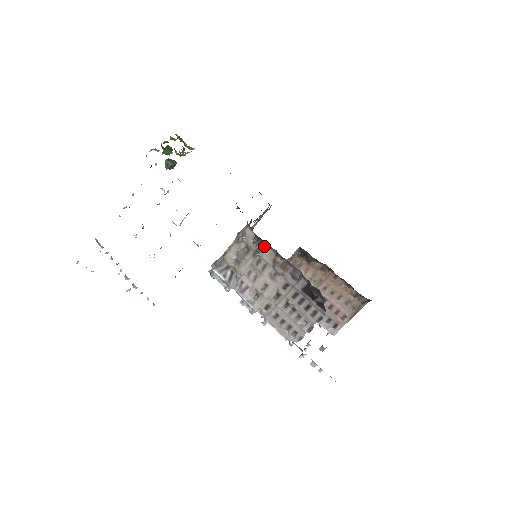
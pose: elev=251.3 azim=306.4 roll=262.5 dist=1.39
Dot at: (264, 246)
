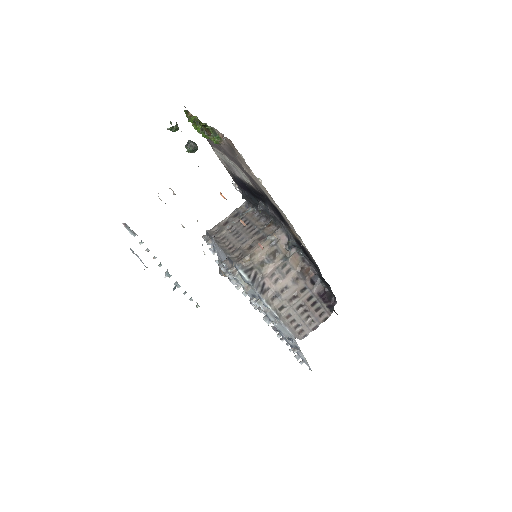
Dot at: (294, 252)
